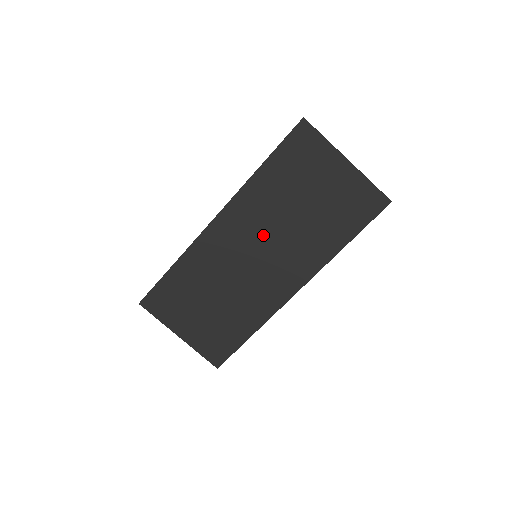
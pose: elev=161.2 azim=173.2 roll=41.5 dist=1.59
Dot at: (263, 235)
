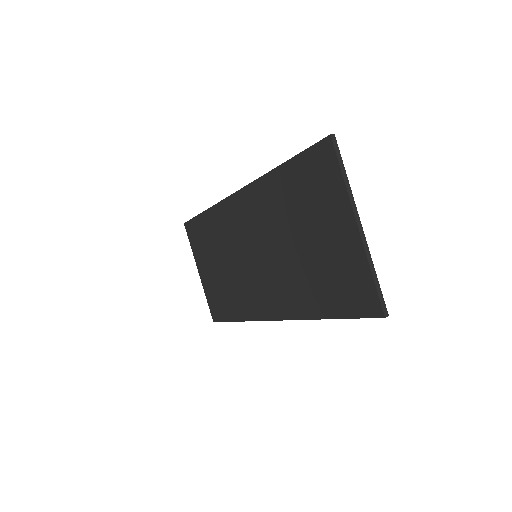
Dot at: (264, 241)
